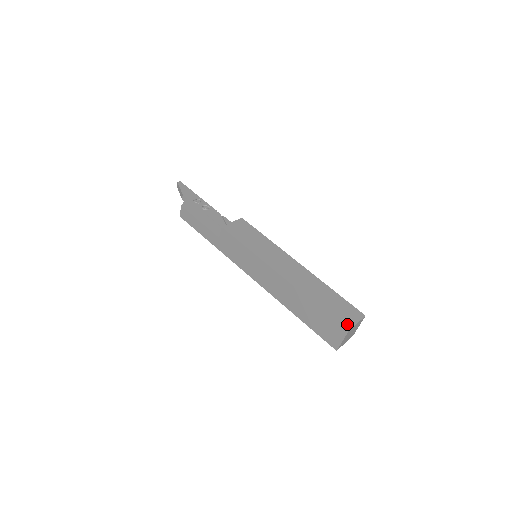
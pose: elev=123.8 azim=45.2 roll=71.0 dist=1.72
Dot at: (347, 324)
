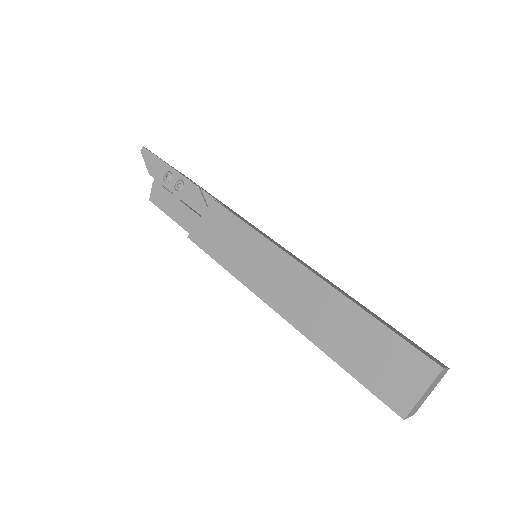
Dot at: (401, 402)
